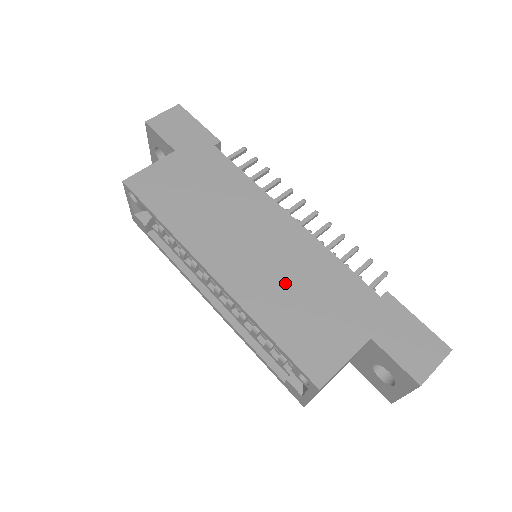
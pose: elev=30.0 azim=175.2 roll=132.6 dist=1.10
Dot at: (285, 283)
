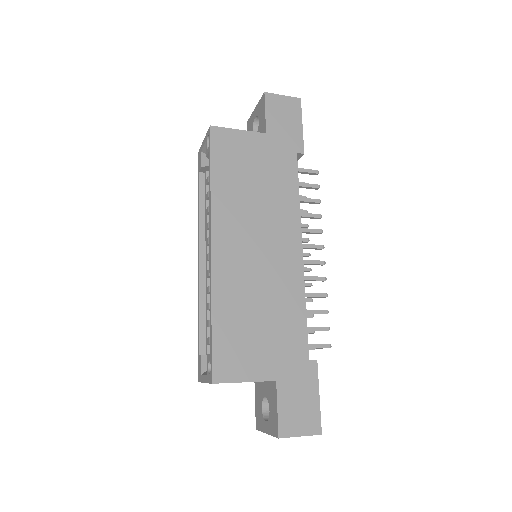
Dot at: (255, 295)
